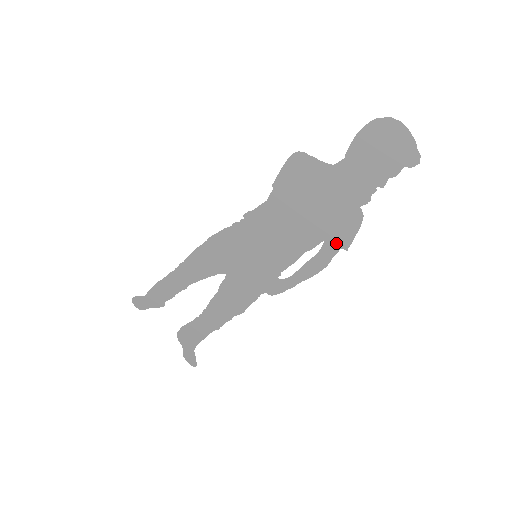
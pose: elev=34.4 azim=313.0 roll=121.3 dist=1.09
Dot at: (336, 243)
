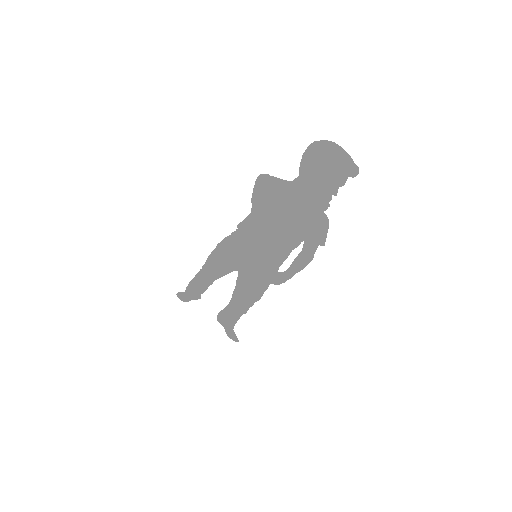
Dot at: (314, 241)
